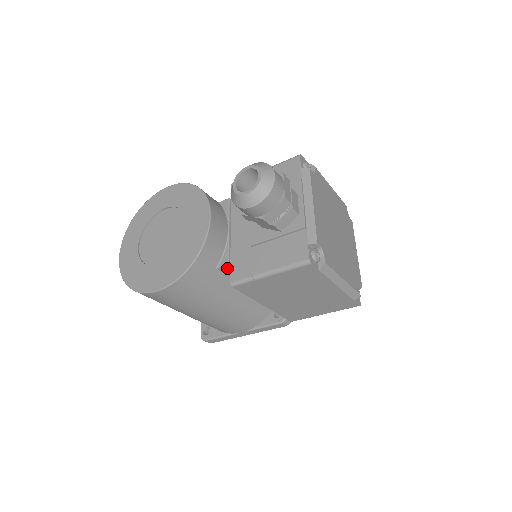
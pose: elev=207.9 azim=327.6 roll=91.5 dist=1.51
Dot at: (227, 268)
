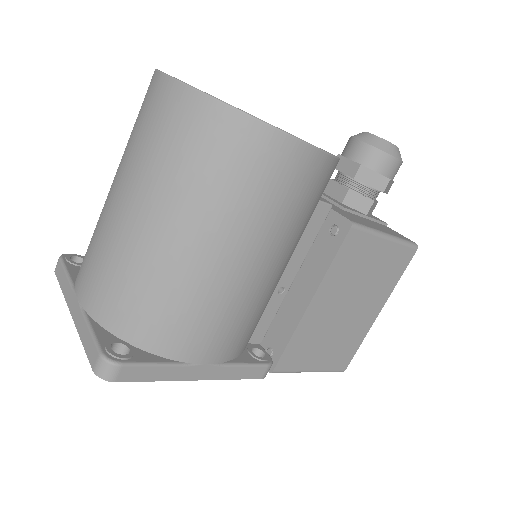
Dot at: (323, 211)
